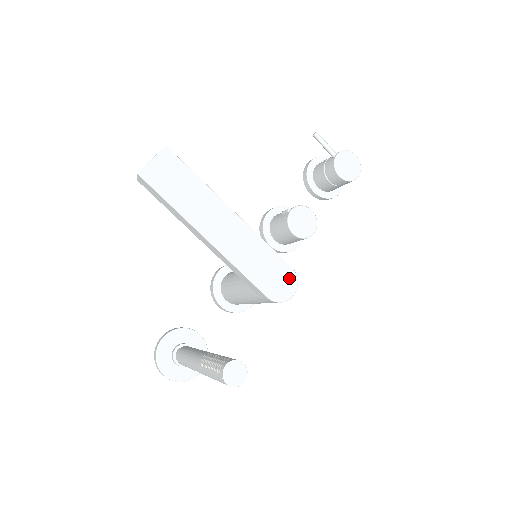
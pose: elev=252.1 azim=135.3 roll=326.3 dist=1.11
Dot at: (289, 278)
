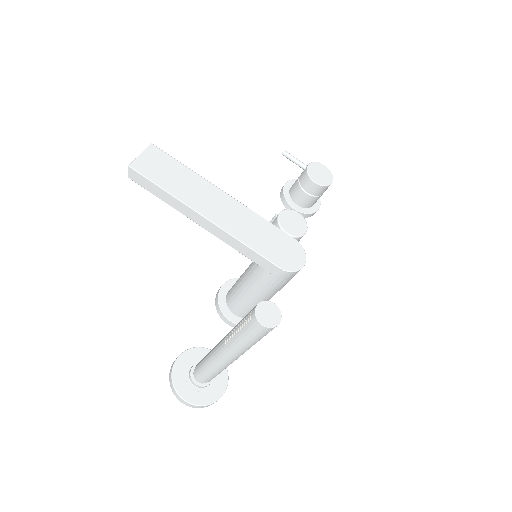
Dot at: (296, 249)
